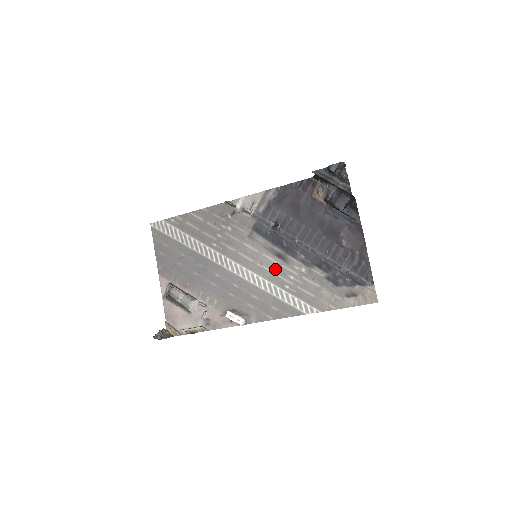
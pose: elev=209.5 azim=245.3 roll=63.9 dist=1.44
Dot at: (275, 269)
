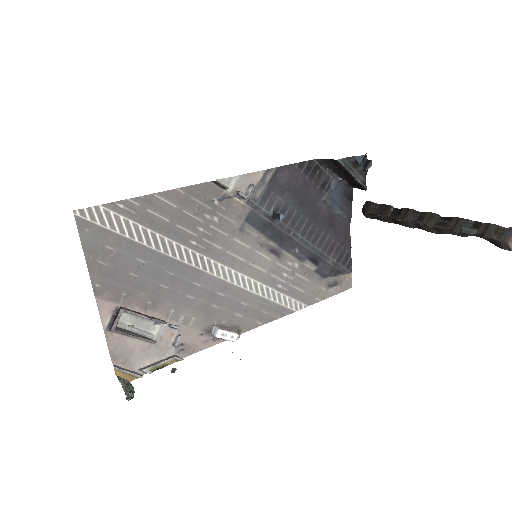
Dot at: (269, 268)
